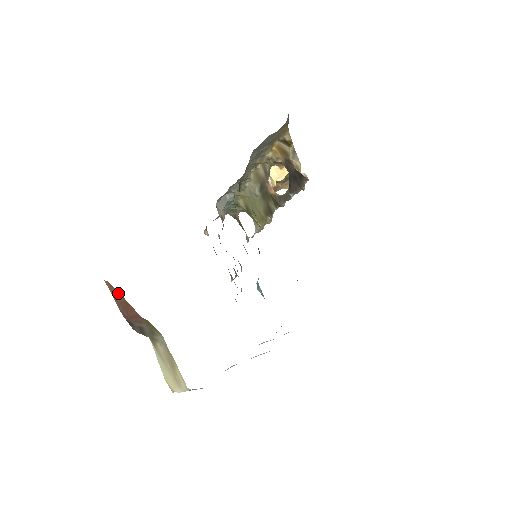
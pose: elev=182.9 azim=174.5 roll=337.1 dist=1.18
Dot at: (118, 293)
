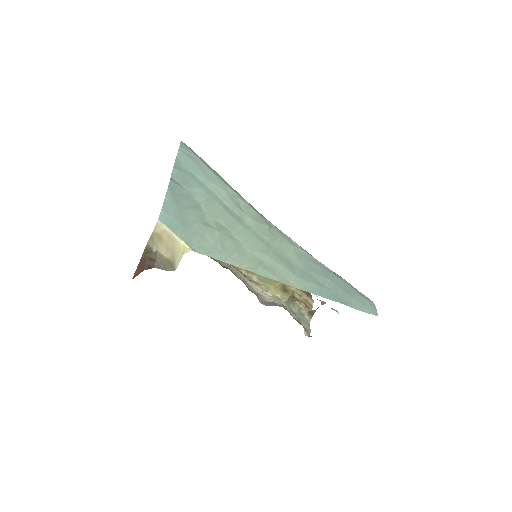
Dot at: (136, 271)
